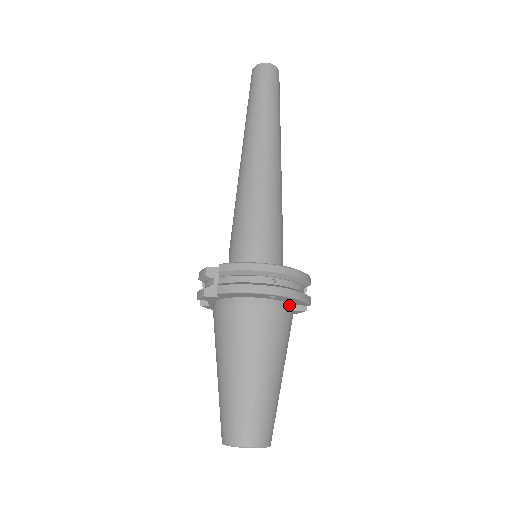
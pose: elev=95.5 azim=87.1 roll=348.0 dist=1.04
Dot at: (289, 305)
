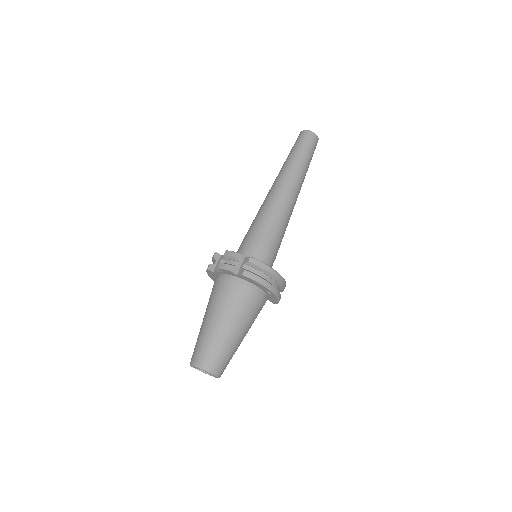
Dot at: (267, 299)
